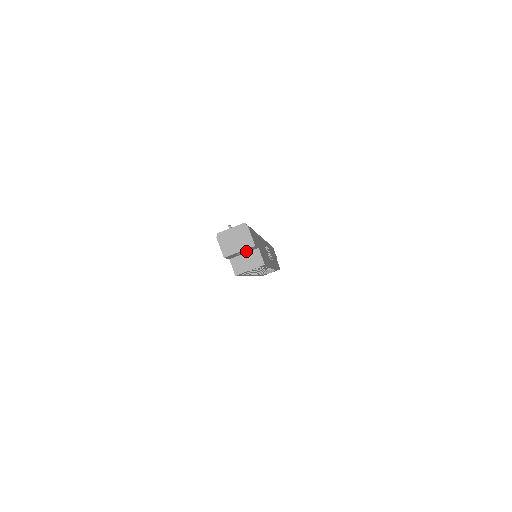
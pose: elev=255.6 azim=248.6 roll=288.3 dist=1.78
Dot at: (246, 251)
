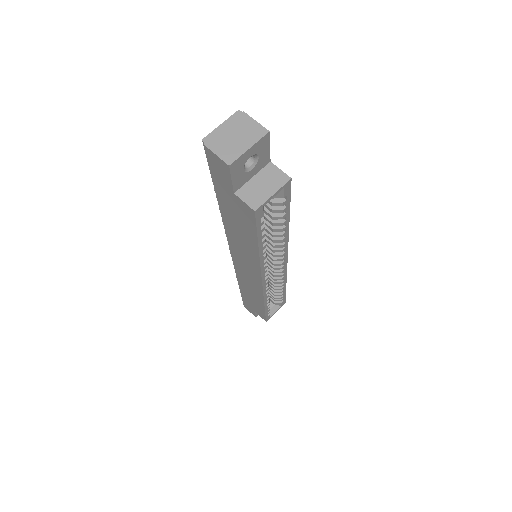
Dot at: (256, 163)
